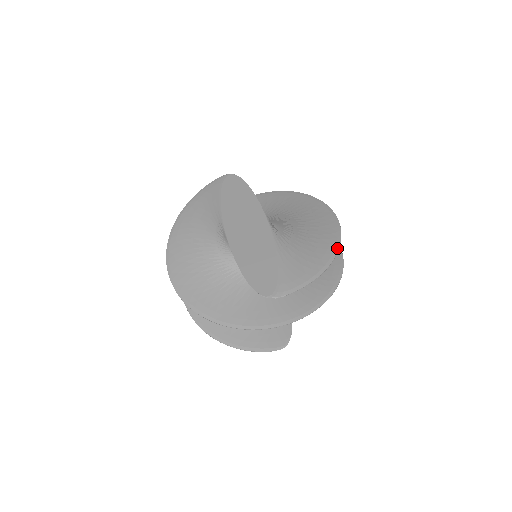
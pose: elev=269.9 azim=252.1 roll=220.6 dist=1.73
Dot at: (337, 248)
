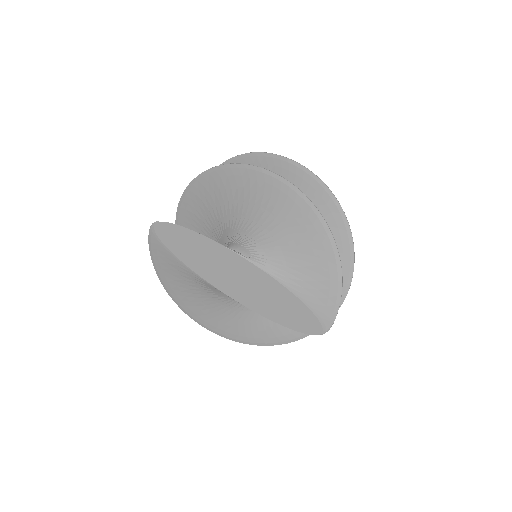
Dot at: (329, 233)
